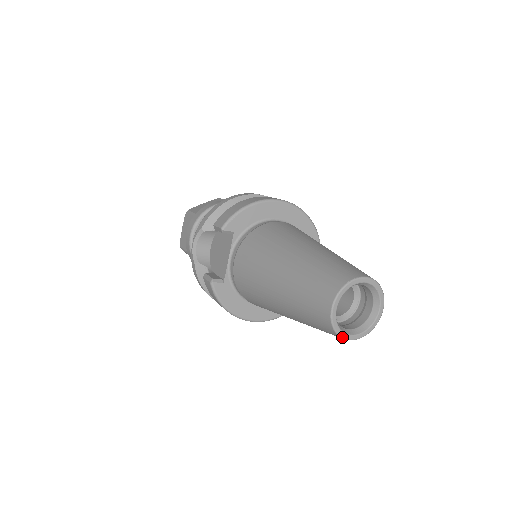
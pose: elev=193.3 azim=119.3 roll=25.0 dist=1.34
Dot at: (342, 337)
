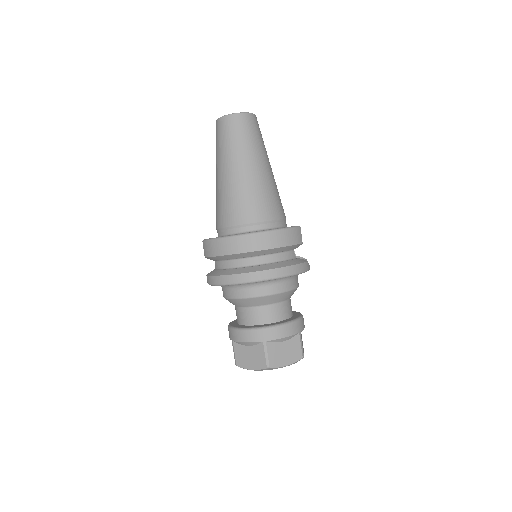
Dot at: (226, 115)
